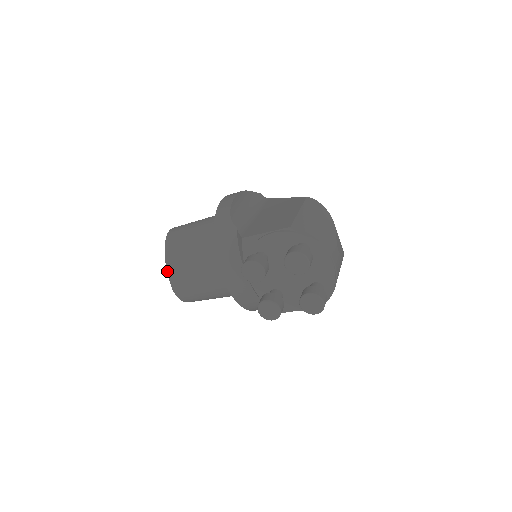
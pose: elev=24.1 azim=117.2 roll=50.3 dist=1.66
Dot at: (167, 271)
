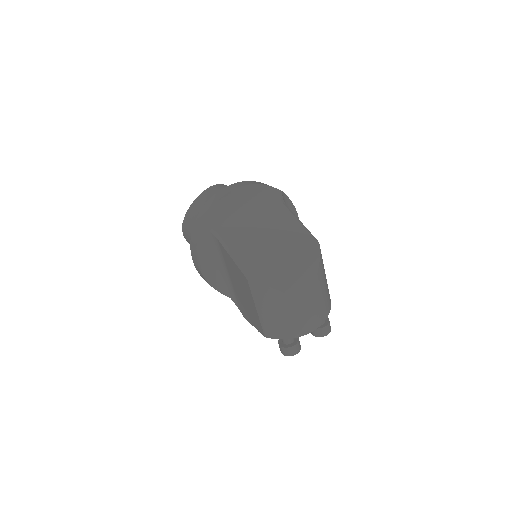
Dot at: occluded
